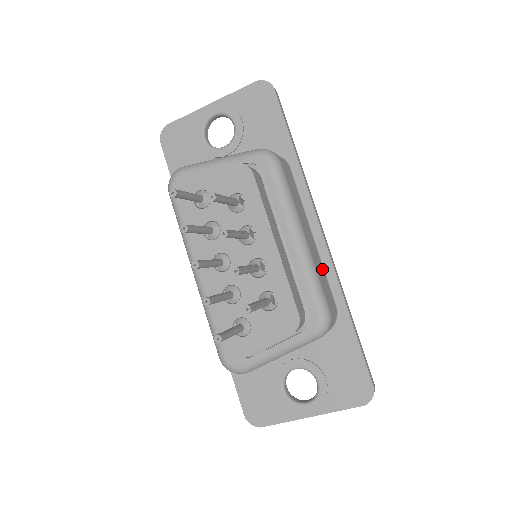
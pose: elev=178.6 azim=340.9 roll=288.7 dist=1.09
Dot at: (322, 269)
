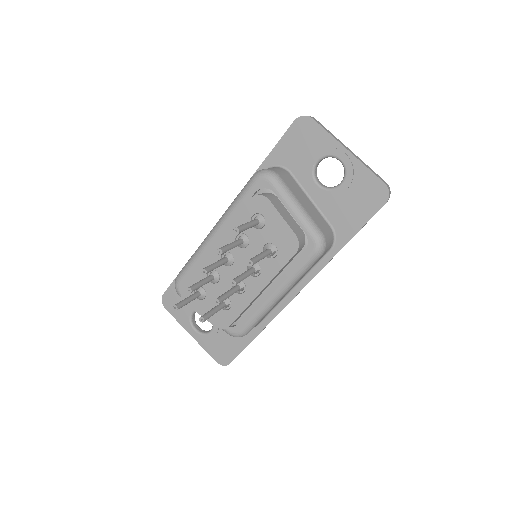
Dot at: (274, 307)
